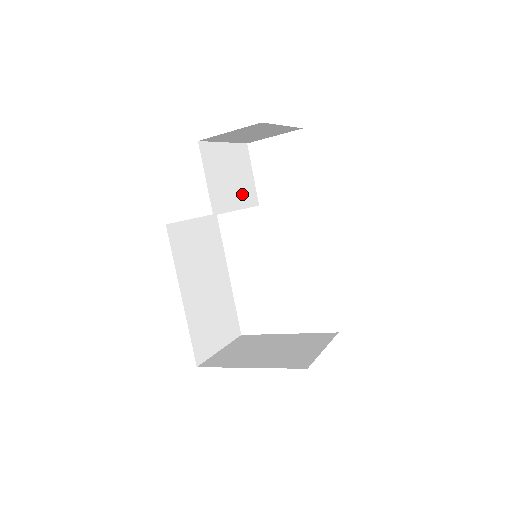
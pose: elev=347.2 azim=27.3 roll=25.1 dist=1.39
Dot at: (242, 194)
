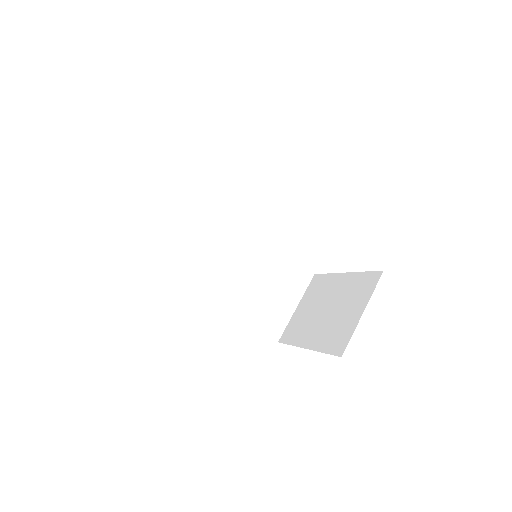
Dot at: (208, 206)
